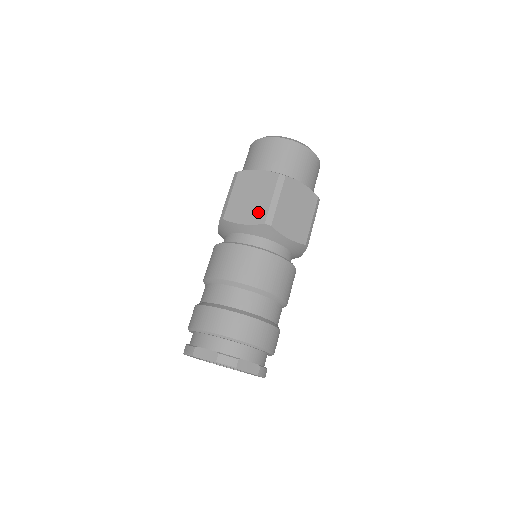
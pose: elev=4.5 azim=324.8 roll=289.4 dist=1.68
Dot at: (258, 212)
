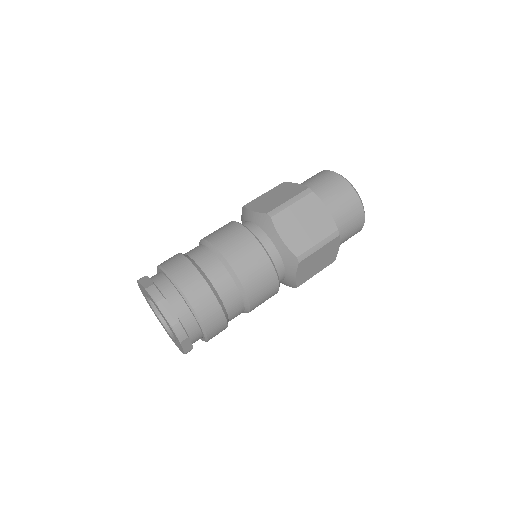
Dot at: occluded
